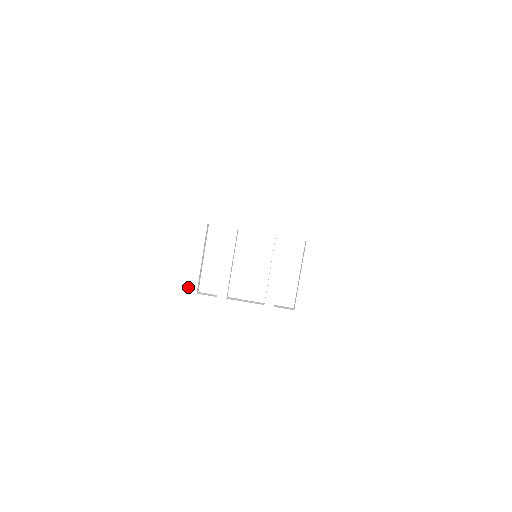
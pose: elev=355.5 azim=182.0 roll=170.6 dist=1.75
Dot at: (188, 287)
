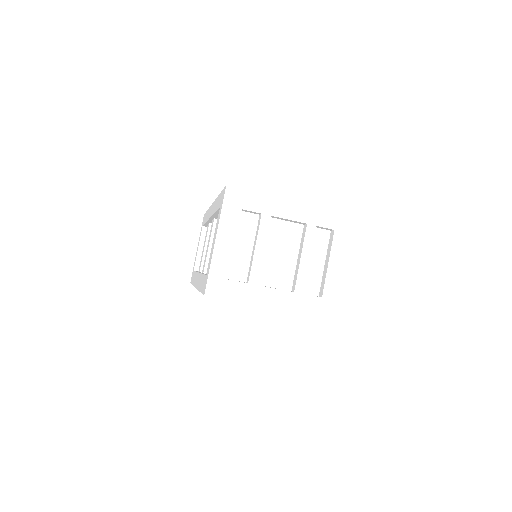
Dot at: (220, 273)
